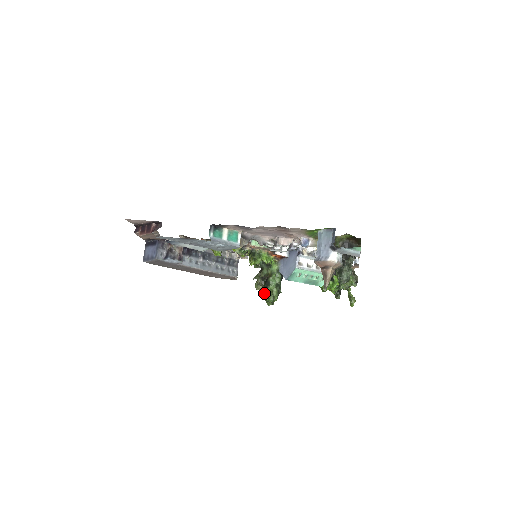
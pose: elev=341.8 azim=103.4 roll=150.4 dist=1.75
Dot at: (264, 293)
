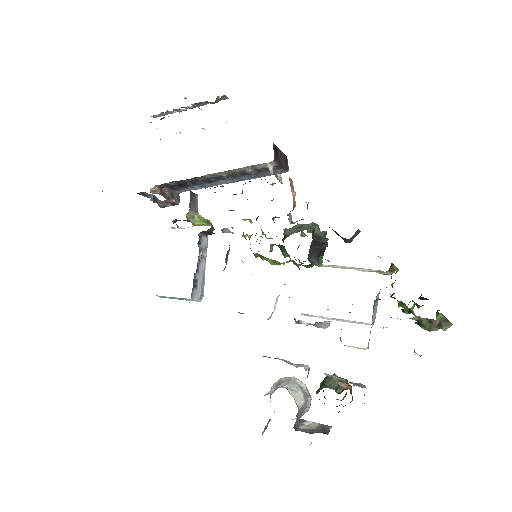
Dot at: occluded
